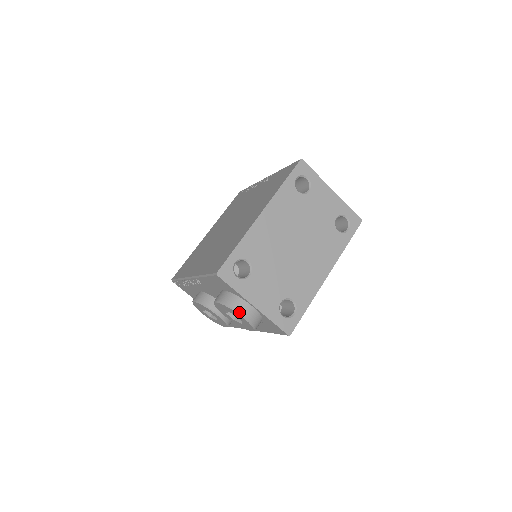
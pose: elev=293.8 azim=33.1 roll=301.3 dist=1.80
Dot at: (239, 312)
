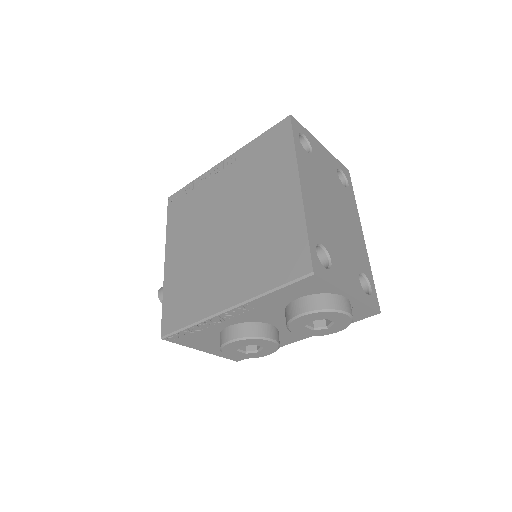
Dot at: (342, 310)
